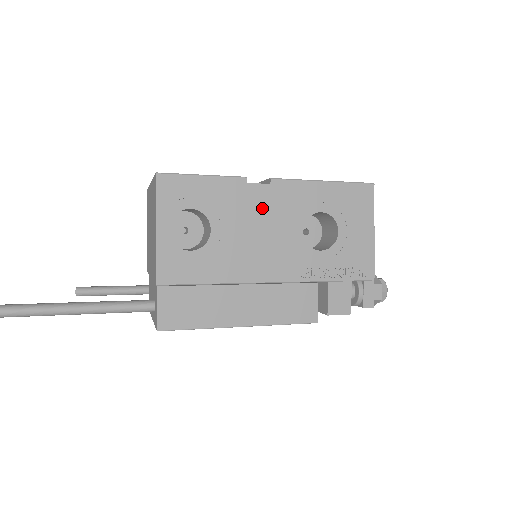
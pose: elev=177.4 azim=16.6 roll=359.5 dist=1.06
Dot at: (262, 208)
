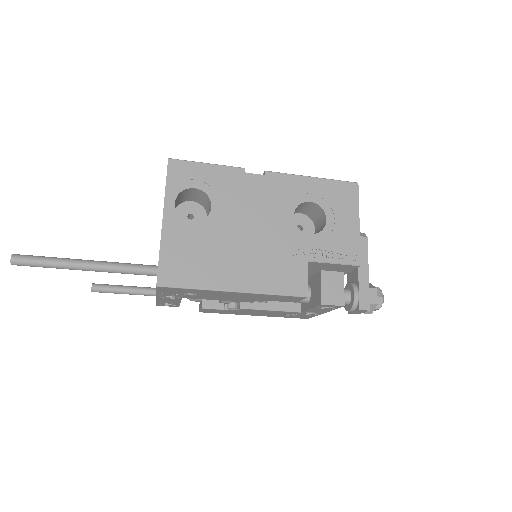
Dot at: (257, 193)
